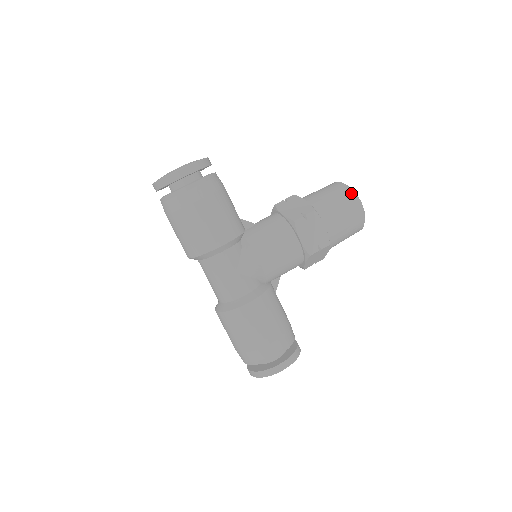
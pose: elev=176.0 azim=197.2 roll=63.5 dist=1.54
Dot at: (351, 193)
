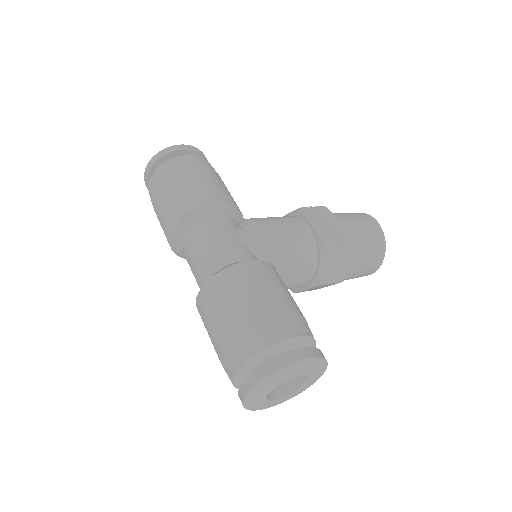
Dot at: (363, 213)
